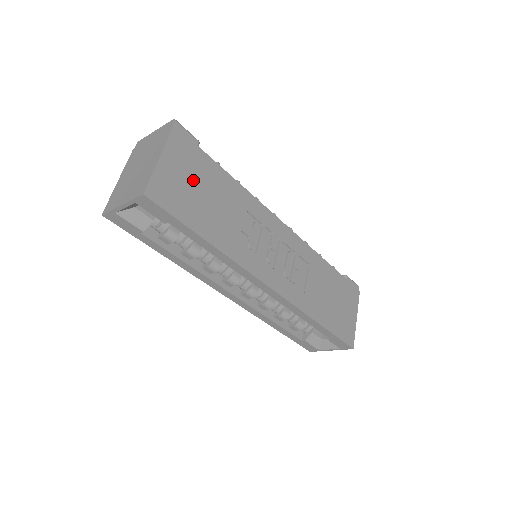
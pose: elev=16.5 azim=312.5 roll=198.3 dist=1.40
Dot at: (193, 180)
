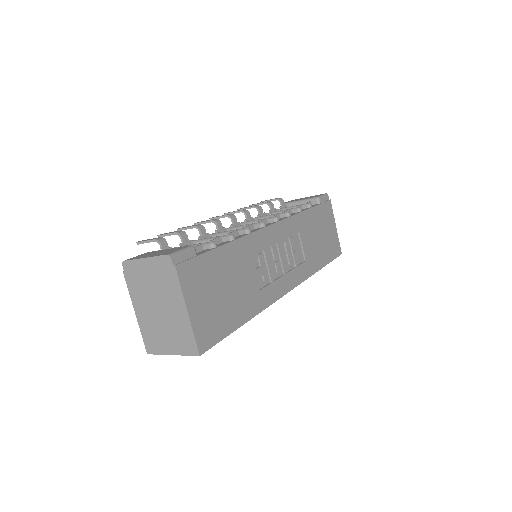
Dot at: (213, 291)
